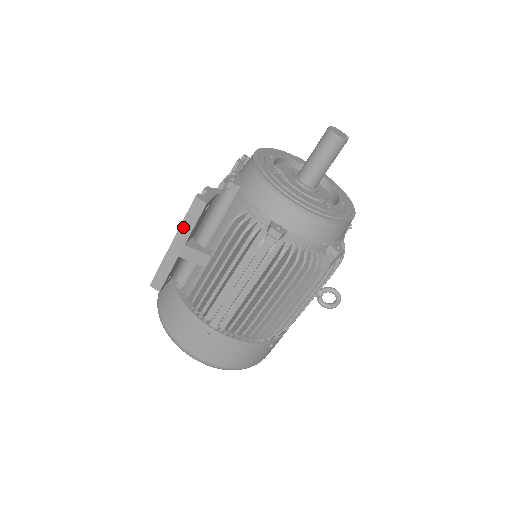
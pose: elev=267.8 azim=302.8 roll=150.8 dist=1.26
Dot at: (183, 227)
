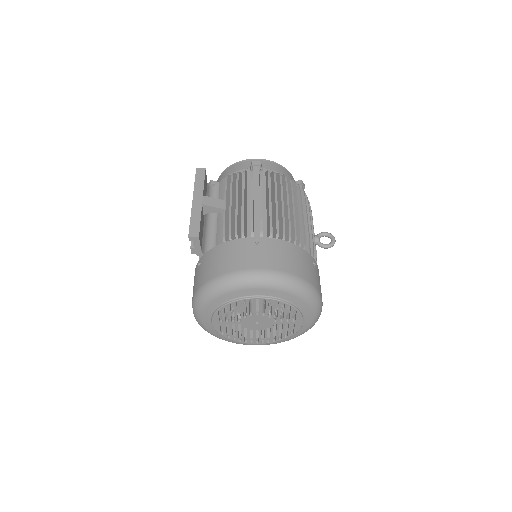
Dot at: (196, 186)
